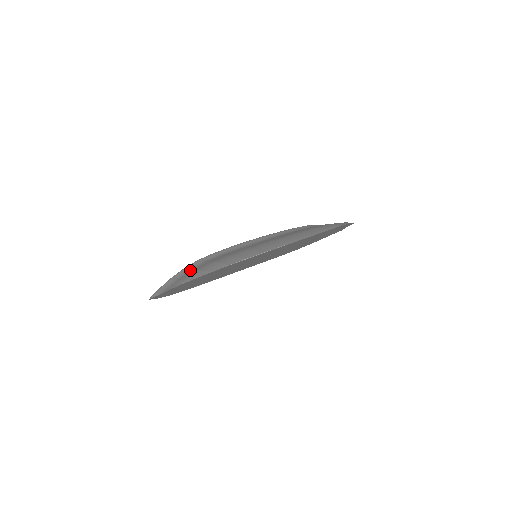
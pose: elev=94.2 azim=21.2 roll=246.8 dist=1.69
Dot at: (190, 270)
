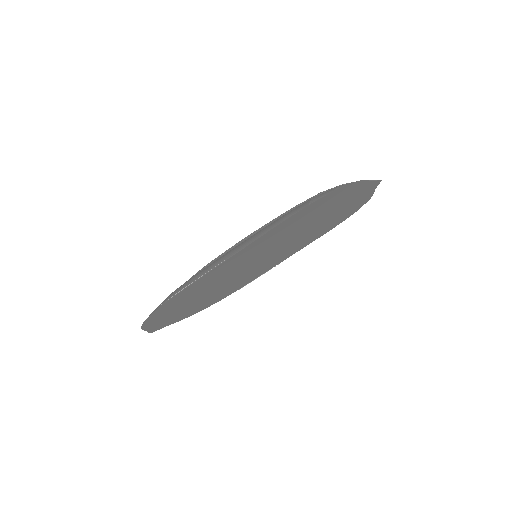
Dot at: occluded
